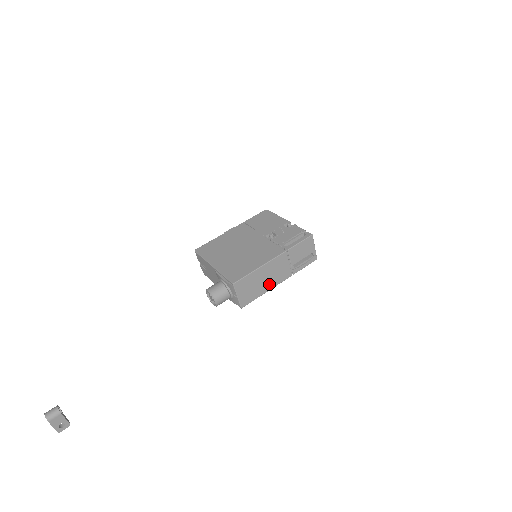
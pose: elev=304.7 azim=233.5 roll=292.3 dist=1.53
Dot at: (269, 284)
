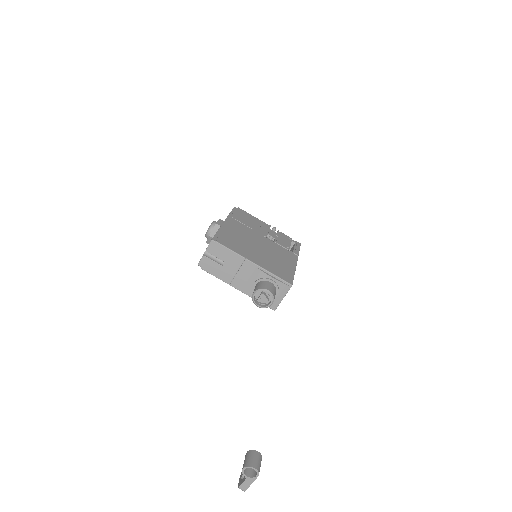
Dot at: occluded
